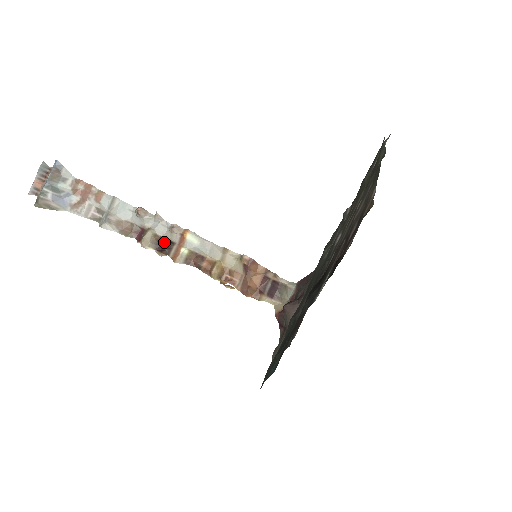
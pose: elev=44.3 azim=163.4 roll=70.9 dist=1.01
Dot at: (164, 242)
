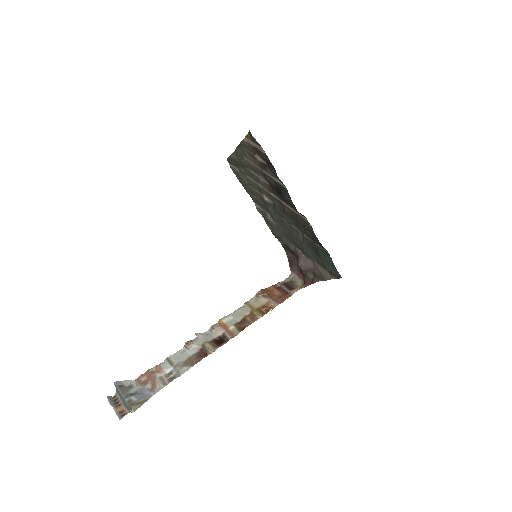
Dot at: (218, 340)
